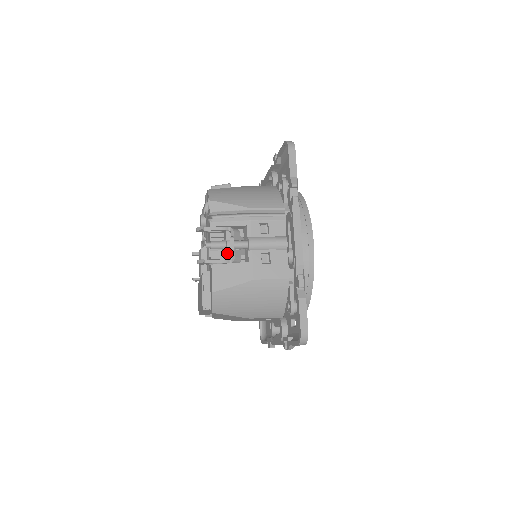
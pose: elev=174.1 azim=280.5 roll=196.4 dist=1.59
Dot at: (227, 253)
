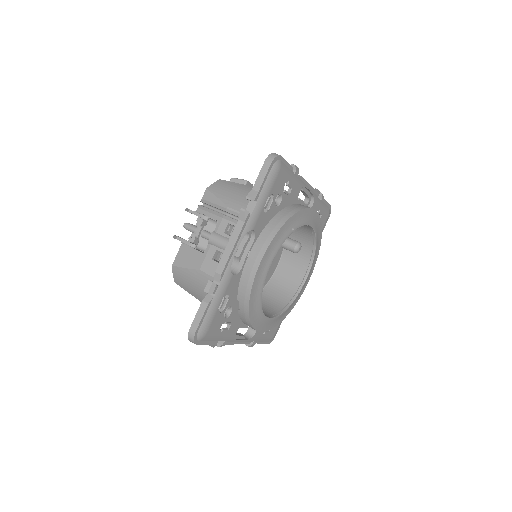
Dot at: (192, 238)
